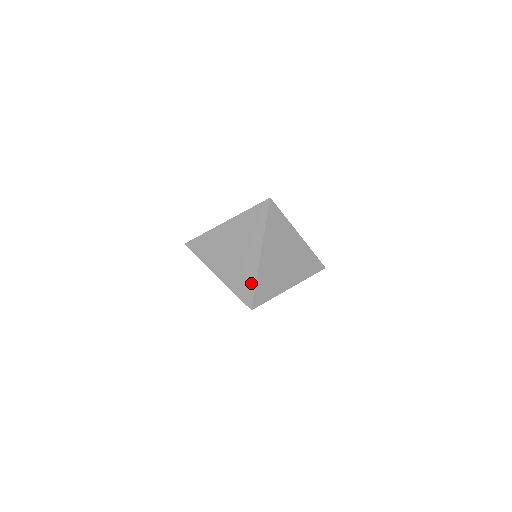
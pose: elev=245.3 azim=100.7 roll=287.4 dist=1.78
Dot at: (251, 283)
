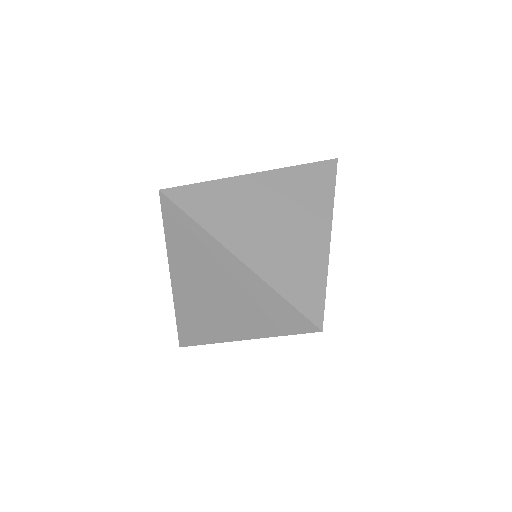
Dot at: (317, 282)
